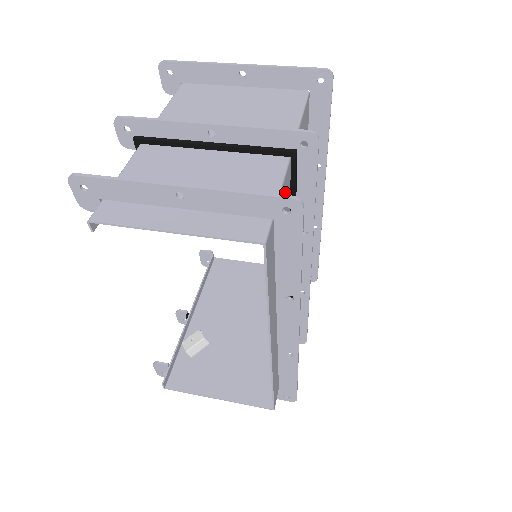
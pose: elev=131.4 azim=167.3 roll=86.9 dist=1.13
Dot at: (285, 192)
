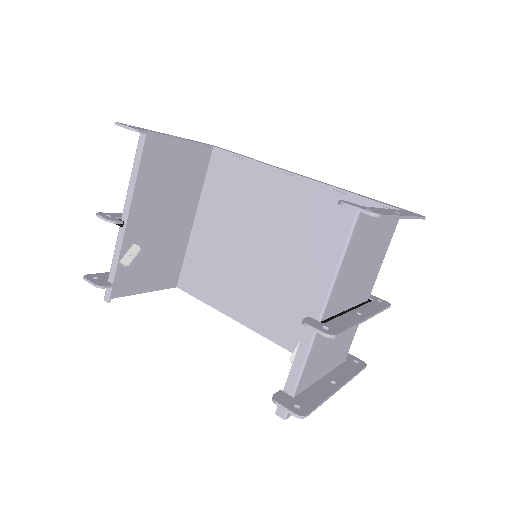
Dot at: occluded
